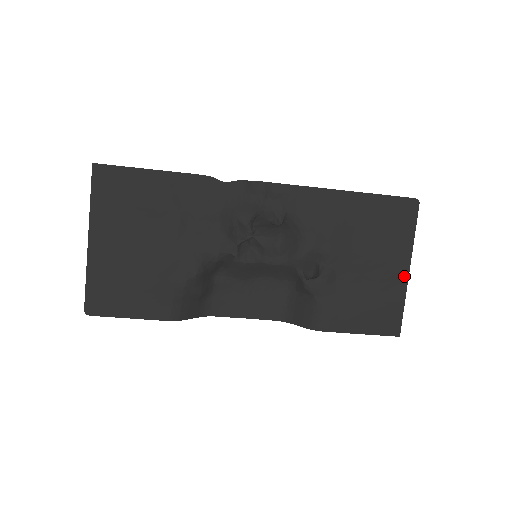
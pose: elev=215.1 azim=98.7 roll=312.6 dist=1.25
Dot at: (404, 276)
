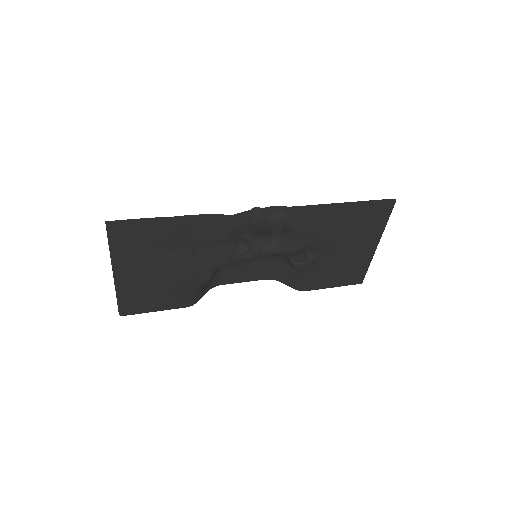
Dot at: (373, 250)
